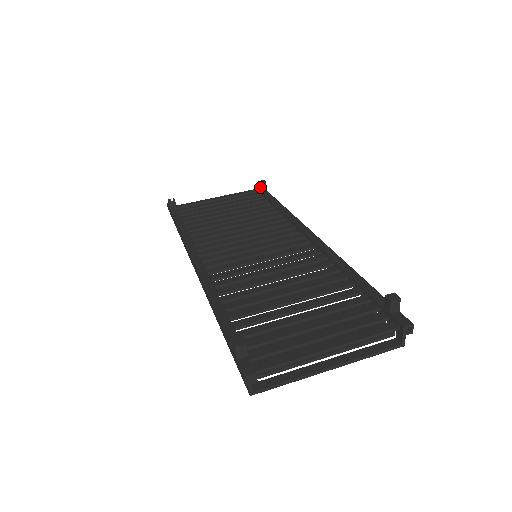
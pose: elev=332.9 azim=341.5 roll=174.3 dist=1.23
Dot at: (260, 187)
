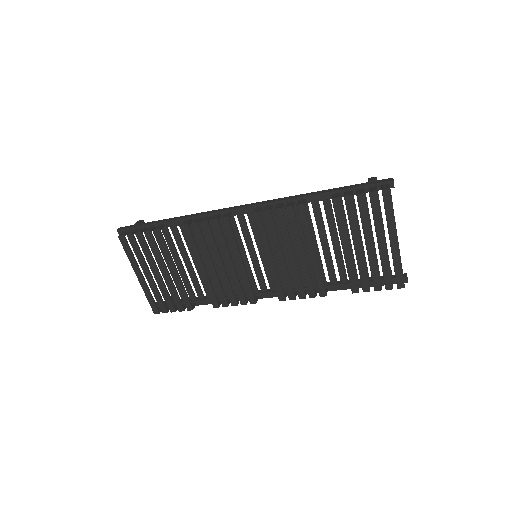
Dot at: occluded
